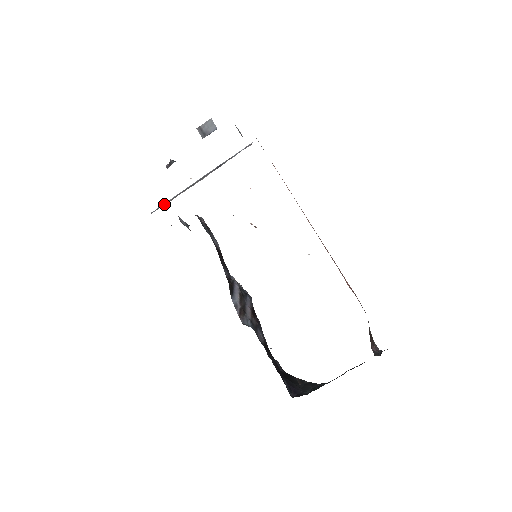
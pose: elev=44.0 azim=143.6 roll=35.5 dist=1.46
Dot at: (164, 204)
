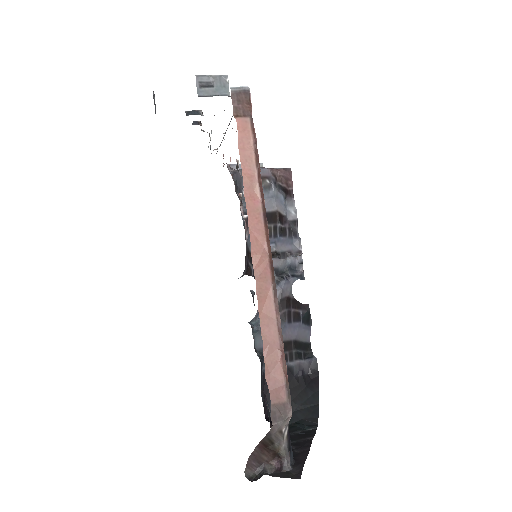
Dot at: occluded
